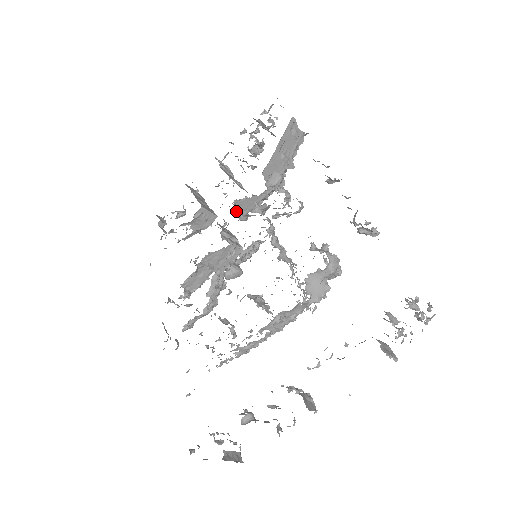
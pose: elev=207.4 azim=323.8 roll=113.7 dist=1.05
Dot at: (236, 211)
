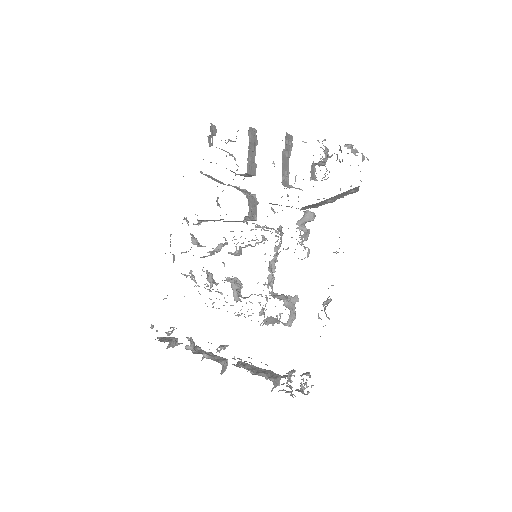
Dot at: occluded
